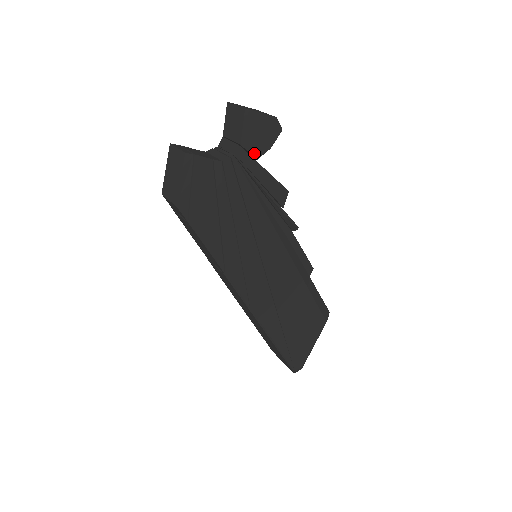
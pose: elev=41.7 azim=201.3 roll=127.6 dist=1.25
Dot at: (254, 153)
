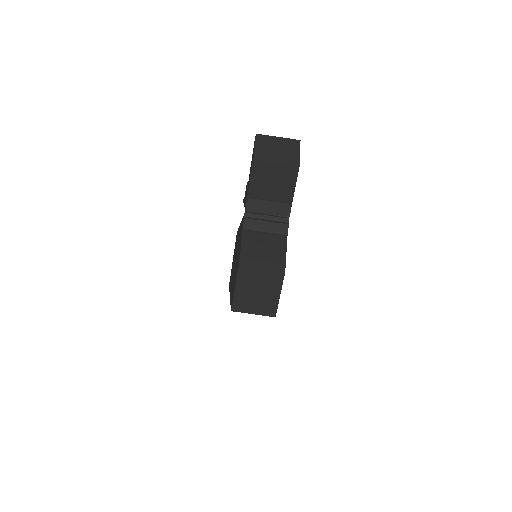
Dot at: occluded
